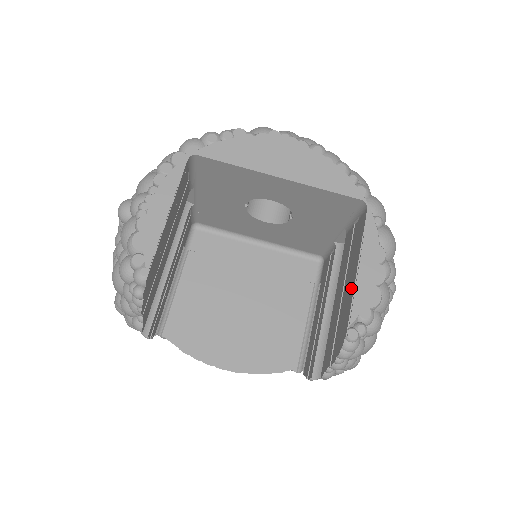
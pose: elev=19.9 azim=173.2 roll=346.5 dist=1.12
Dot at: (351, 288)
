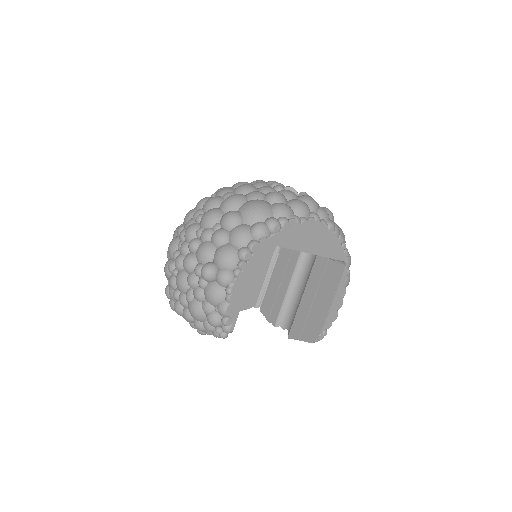
Dot at: (325, 310)
